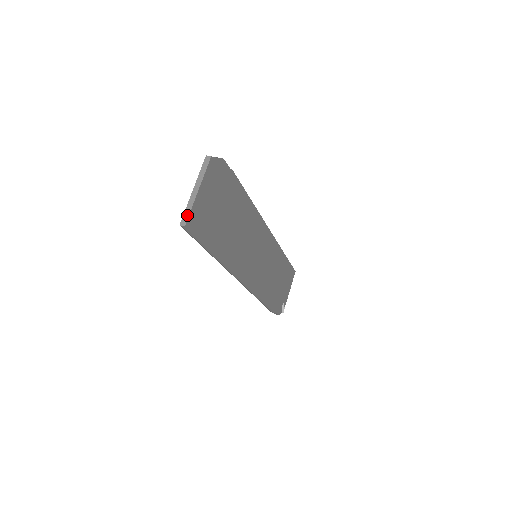
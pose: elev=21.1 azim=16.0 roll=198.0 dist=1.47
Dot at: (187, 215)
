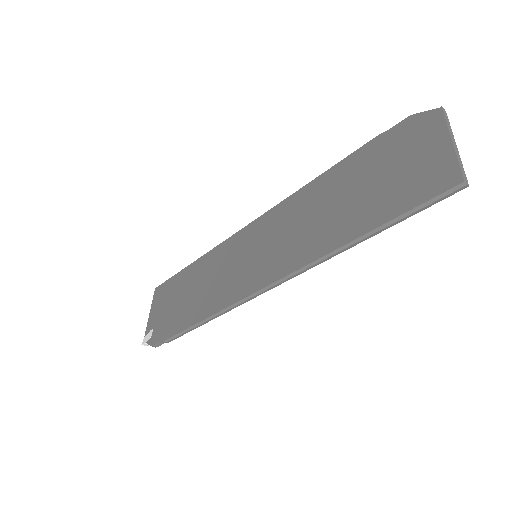
Dot at: (464, 172)
